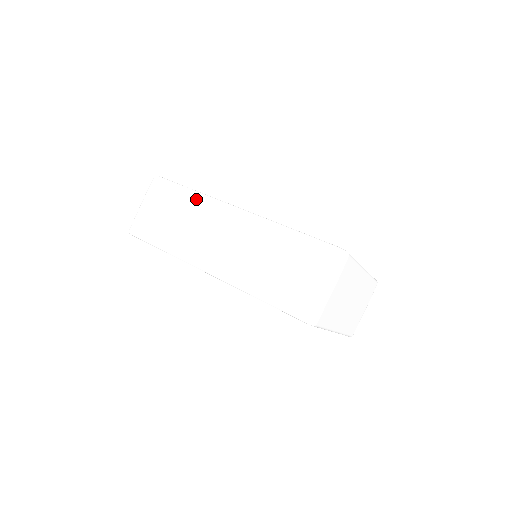
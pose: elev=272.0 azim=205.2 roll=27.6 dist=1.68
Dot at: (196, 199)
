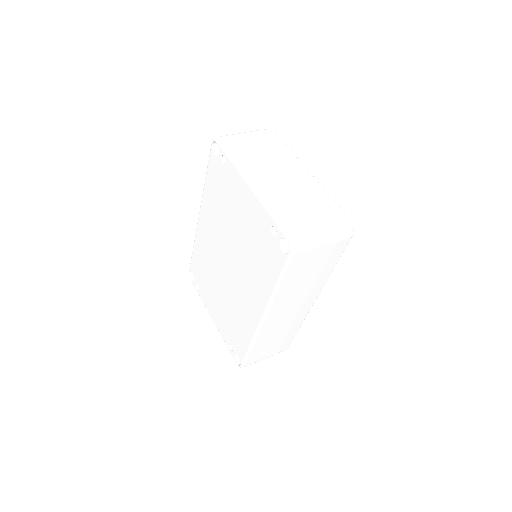
Dot at: occluded
